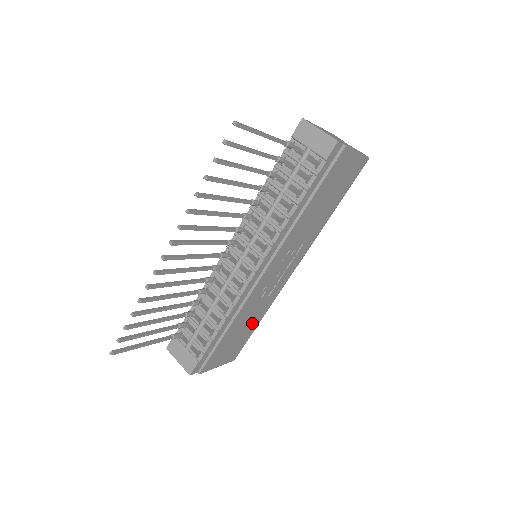
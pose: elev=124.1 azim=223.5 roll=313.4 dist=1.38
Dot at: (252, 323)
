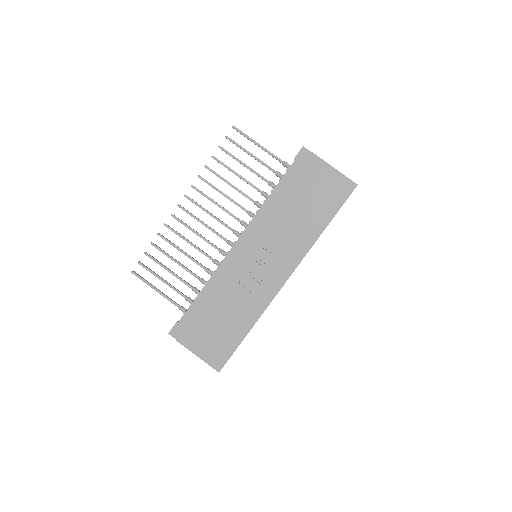
Dot at: (238, 323)
